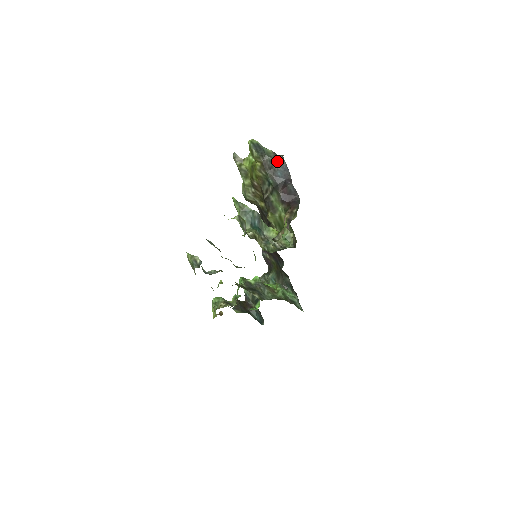
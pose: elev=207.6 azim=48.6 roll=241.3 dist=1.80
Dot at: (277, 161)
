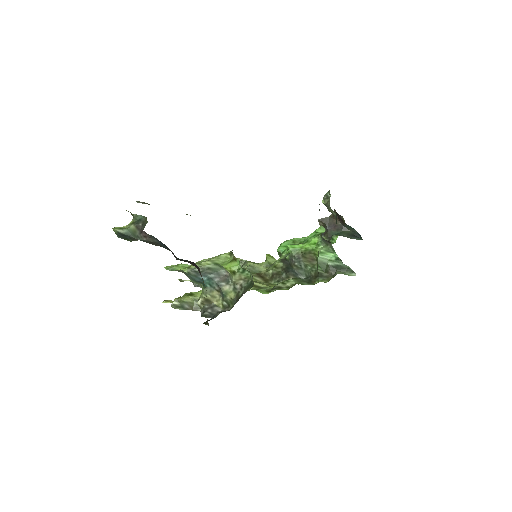
Dot at: (147, 237)
